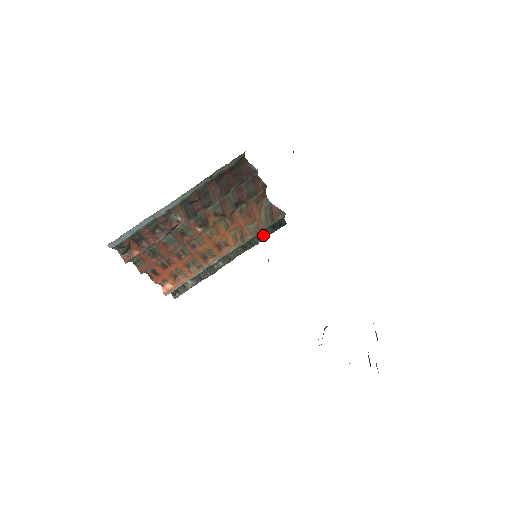
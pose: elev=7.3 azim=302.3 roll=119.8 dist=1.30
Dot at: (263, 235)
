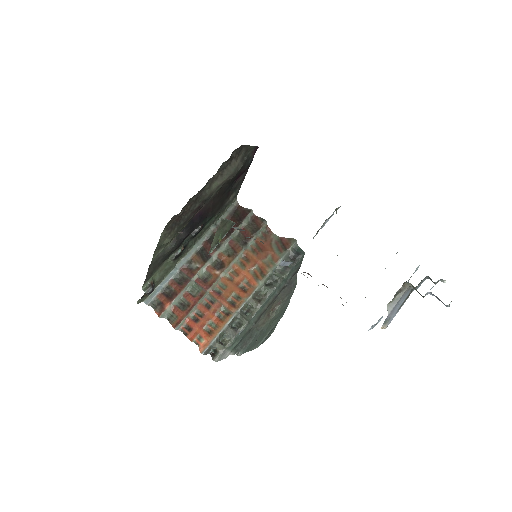
Dot at: (285, 269)
